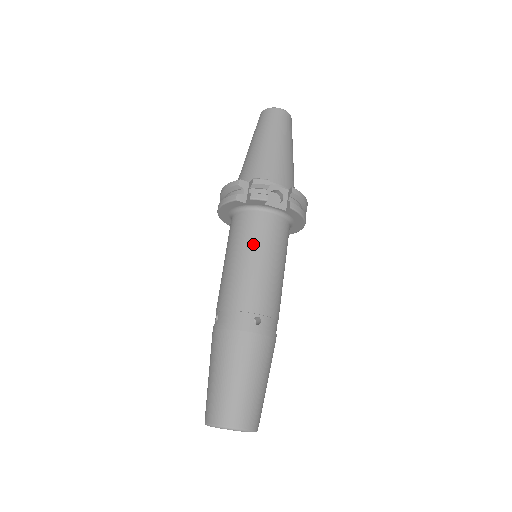
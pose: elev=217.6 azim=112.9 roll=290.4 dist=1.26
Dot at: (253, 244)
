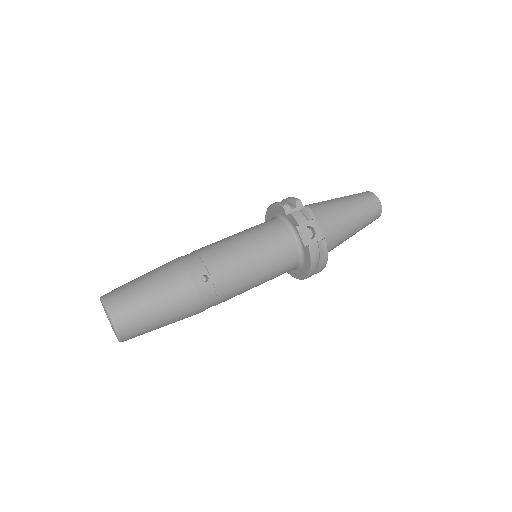
Dot at: (261, 240)
